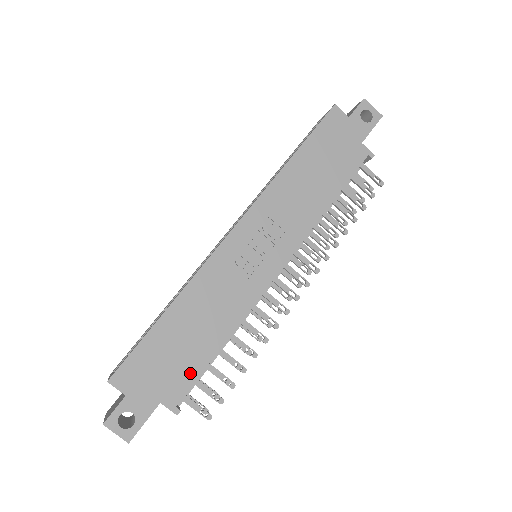
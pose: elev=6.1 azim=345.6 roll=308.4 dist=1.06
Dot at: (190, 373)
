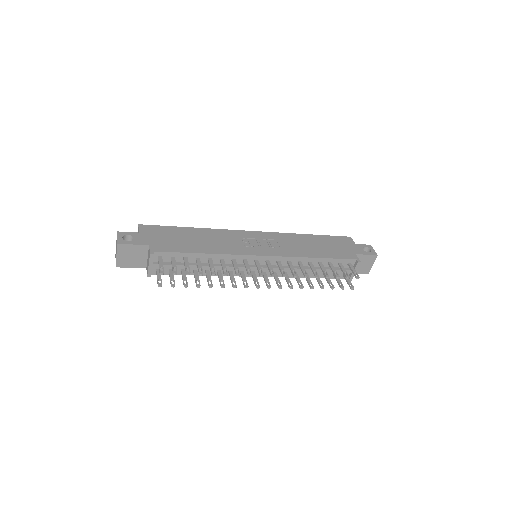
Dot at: (175, 248)
